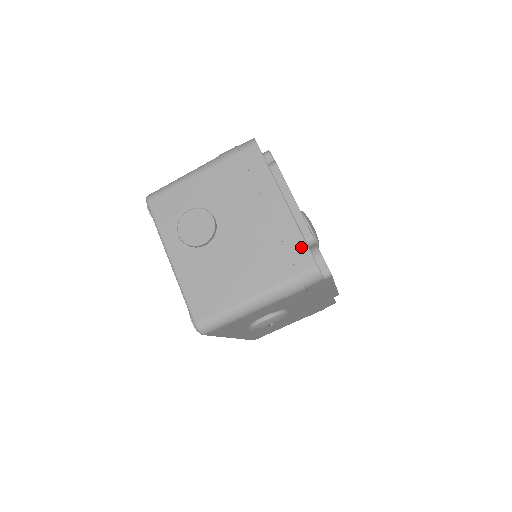
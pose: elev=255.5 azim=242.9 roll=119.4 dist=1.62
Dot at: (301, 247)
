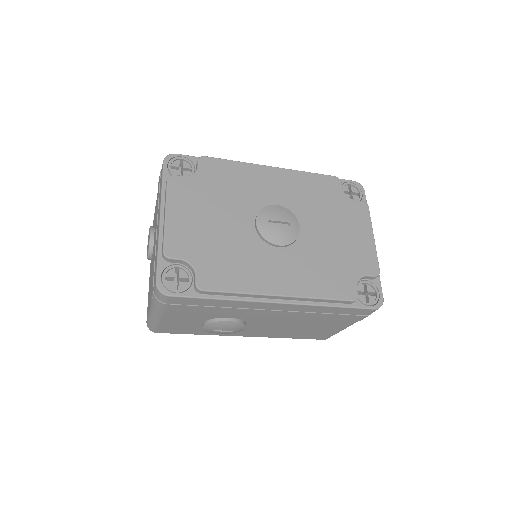
Dot at: (156, 264)
